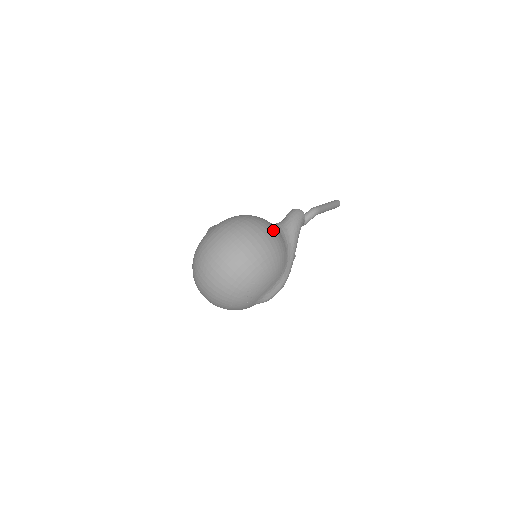
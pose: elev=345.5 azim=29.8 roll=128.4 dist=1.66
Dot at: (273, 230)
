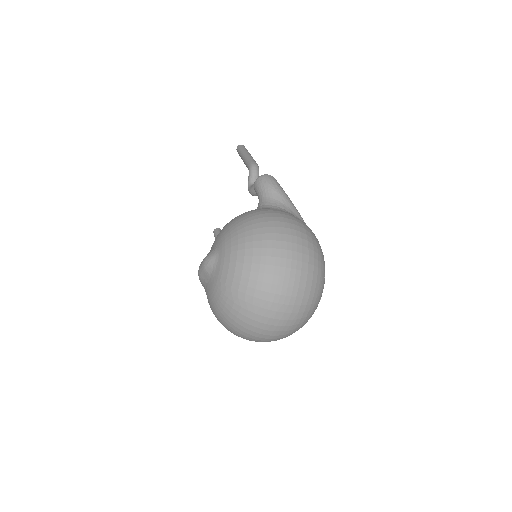
Dot at: (288, 214)
